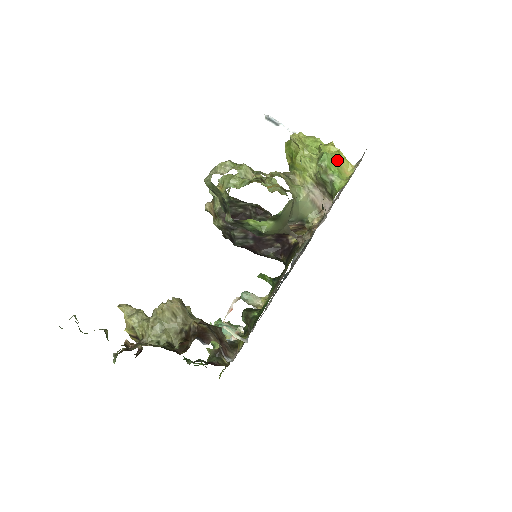
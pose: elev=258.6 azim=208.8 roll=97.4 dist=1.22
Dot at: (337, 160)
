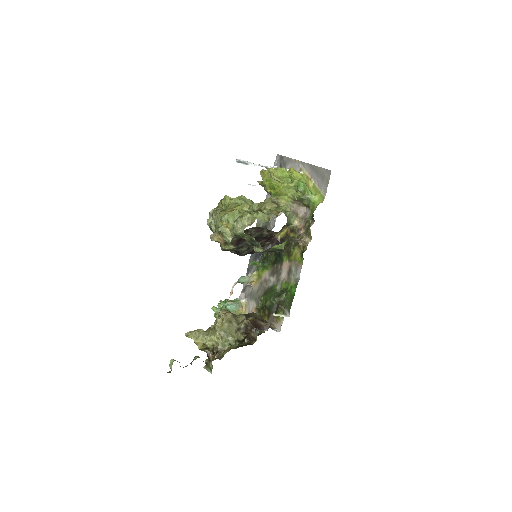
Dot at: (305, 182)
